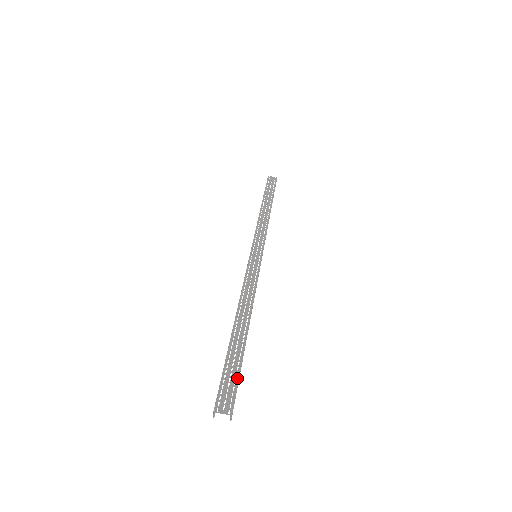
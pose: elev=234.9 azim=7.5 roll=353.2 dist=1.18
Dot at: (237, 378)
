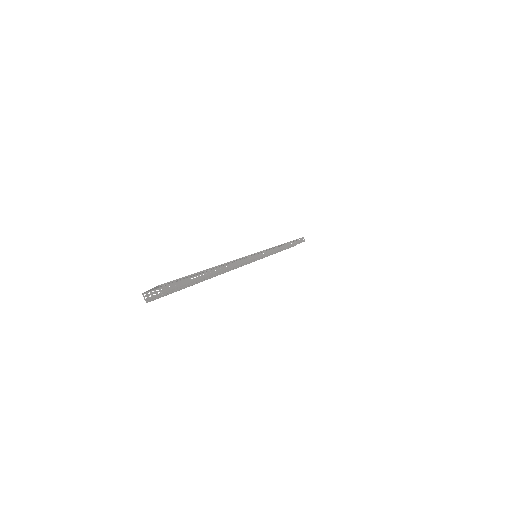
Dot at: (182, 277)
